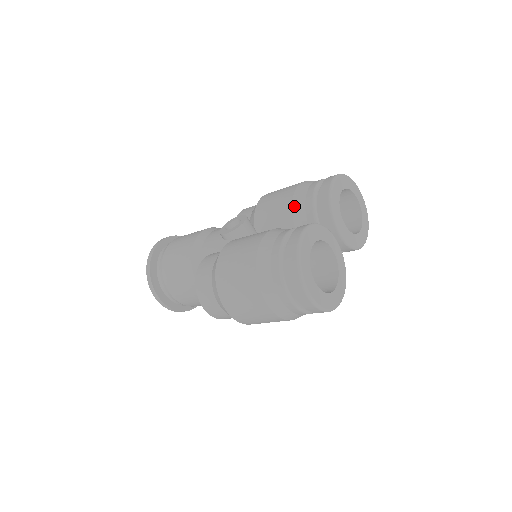
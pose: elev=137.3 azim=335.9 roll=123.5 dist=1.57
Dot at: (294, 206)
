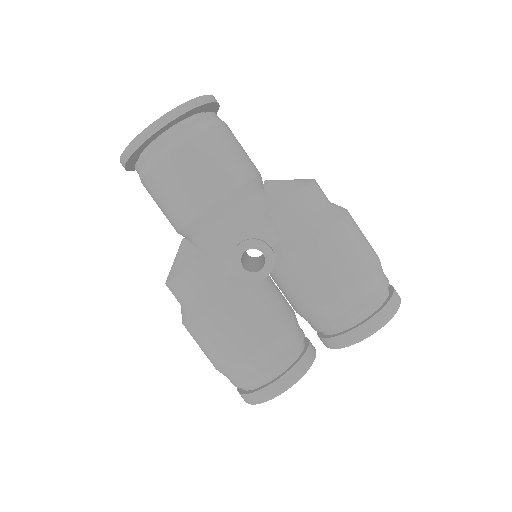
Dot at: (319, 311)
